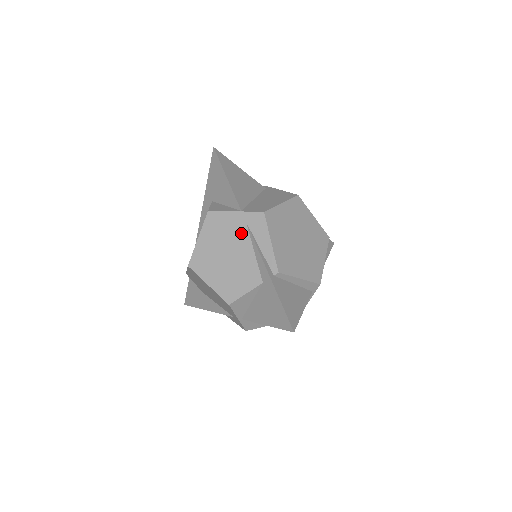
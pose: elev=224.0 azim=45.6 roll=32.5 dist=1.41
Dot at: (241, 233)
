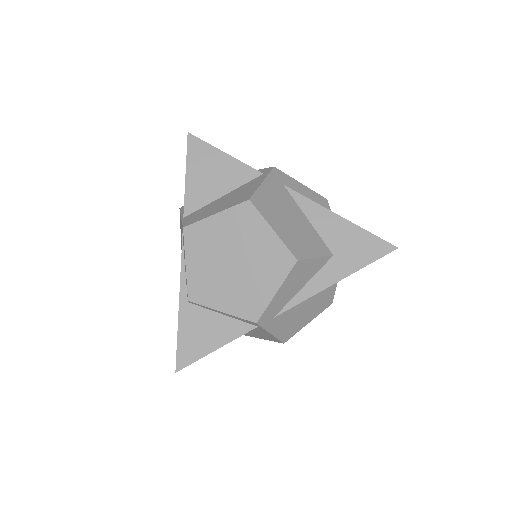
Dot at: occluded
